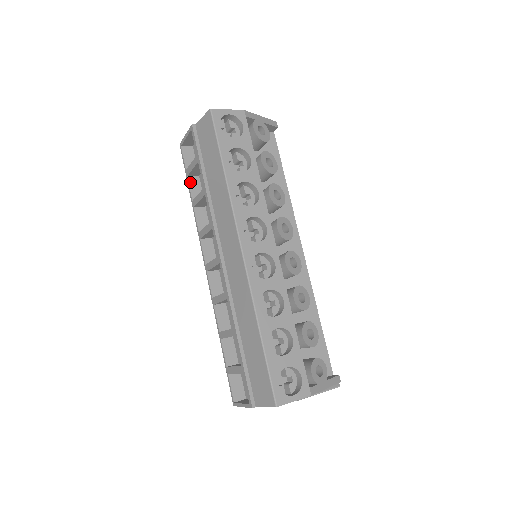
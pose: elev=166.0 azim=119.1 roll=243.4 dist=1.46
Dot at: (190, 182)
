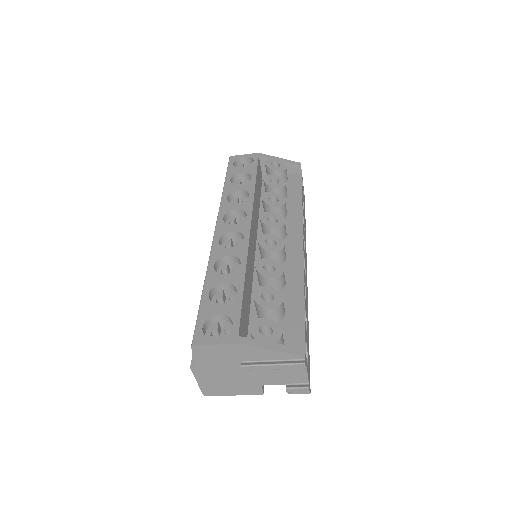
Dot at: occluded
